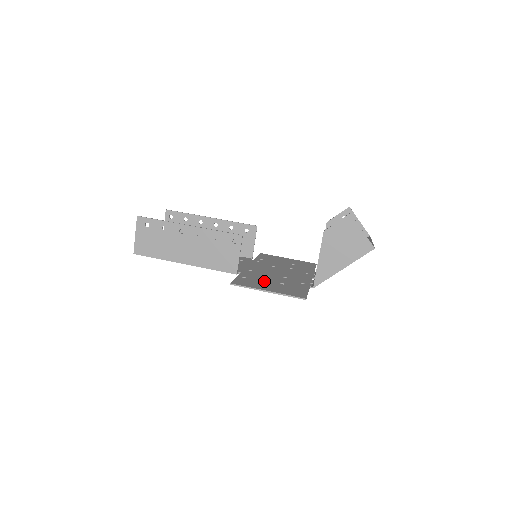
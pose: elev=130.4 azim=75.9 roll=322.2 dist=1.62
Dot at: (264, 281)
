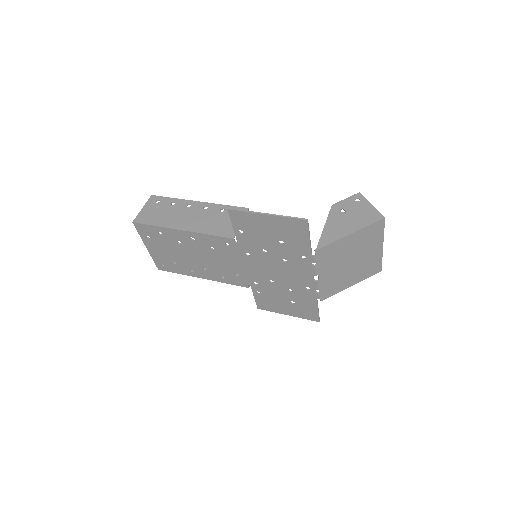
Dot at: (262, 235)
